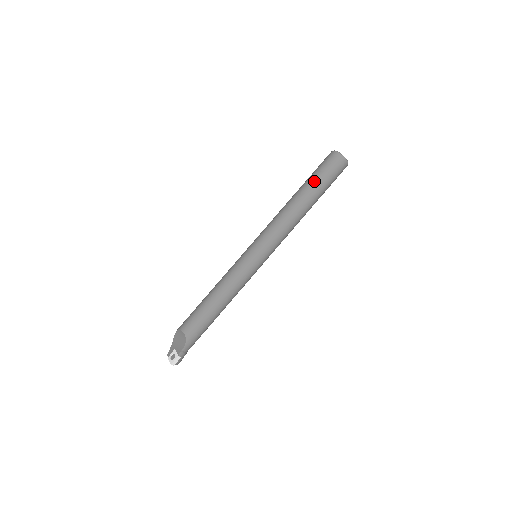
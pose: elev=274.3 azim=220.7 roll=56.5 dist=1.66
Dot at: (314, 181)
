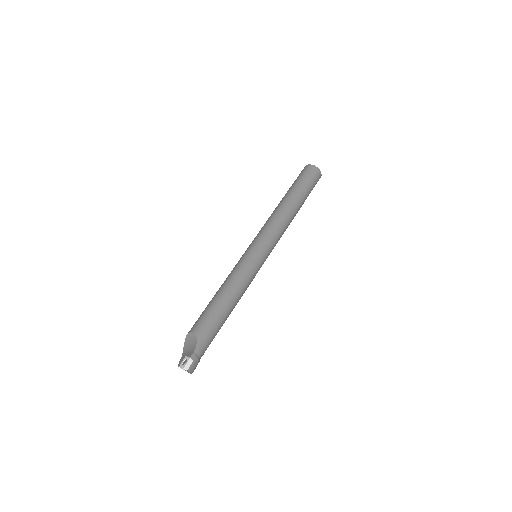
Dot at: (295, 186)
